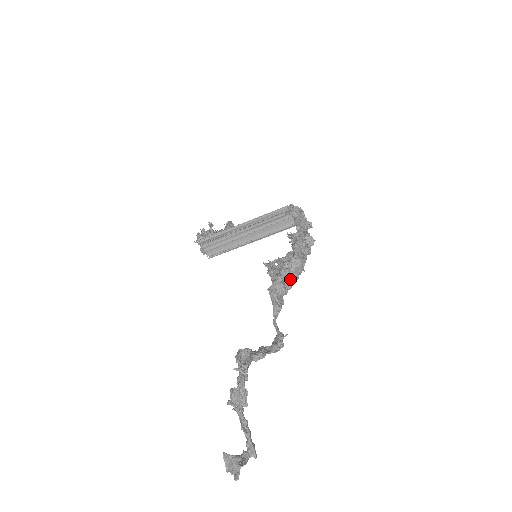
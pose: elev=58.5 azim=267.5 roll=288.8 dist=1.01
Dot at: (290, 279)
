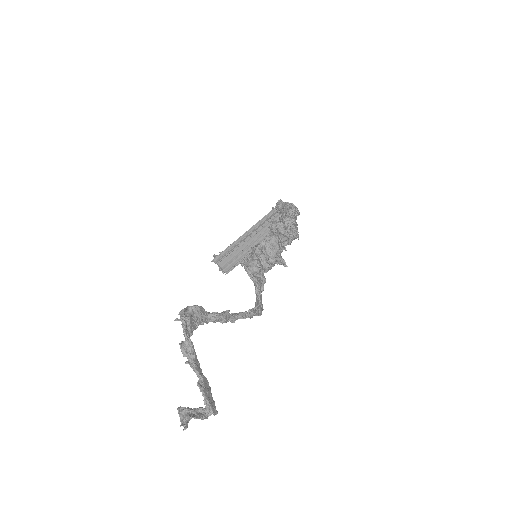
Dot at: (271, 259)
